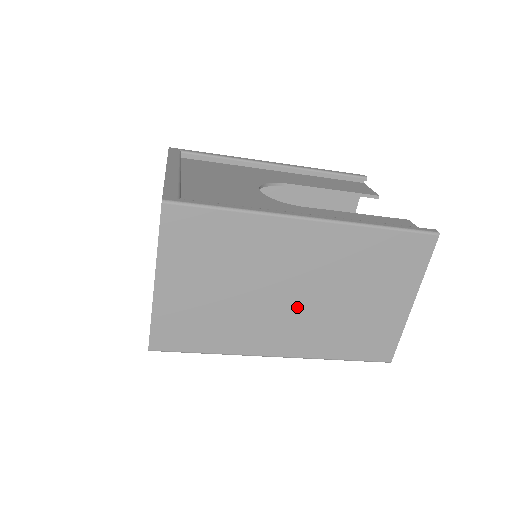
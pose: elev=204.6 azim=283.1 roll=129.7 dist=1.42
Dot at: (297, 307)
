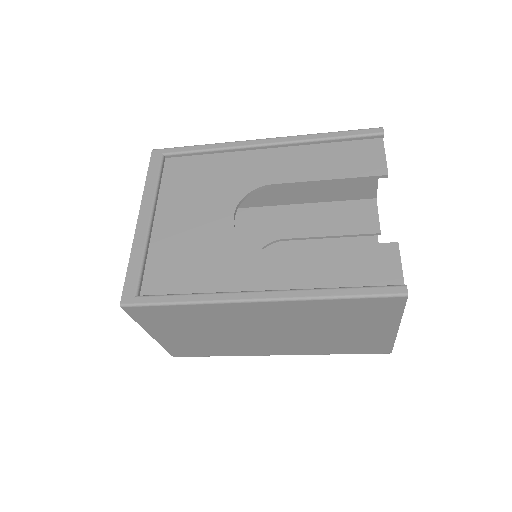
Dot at: (278, 337)
